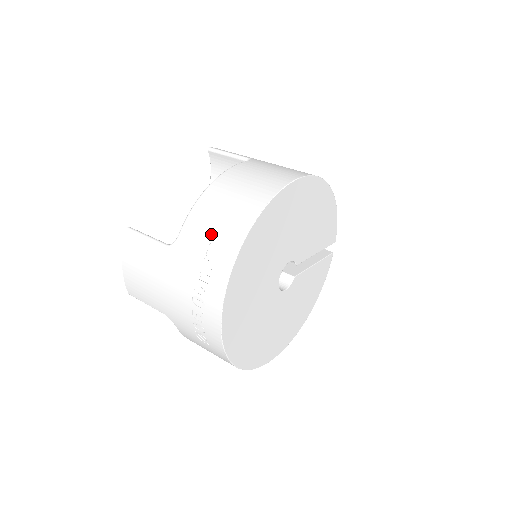
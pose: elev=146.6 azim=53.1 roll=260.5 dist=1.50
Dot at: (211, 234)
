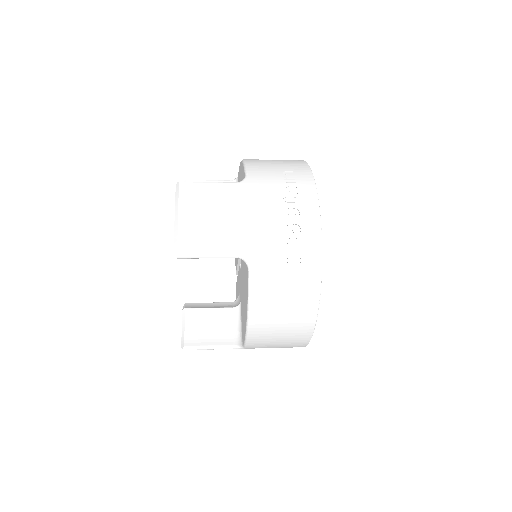
Dot at: (279, 168)
